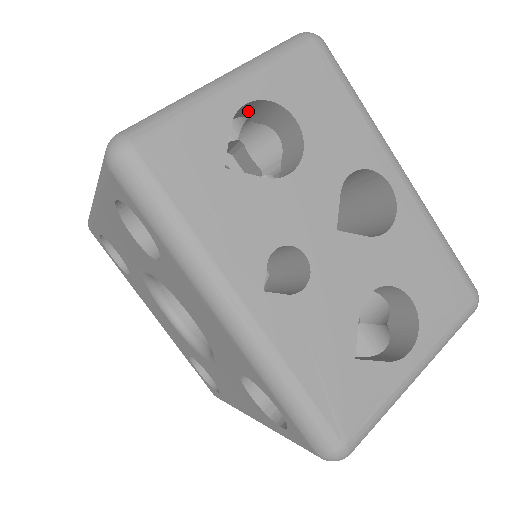
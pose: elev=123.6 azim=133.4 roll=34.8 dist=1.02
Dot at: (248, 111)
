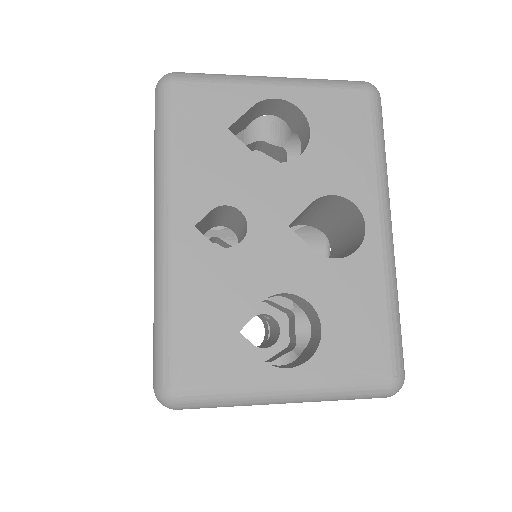
Dot at: (284, 113)
